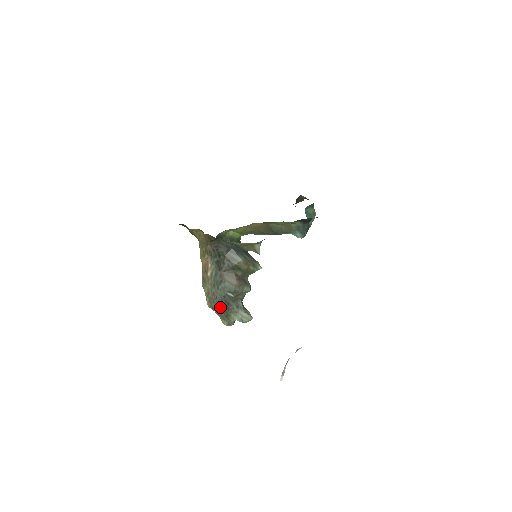
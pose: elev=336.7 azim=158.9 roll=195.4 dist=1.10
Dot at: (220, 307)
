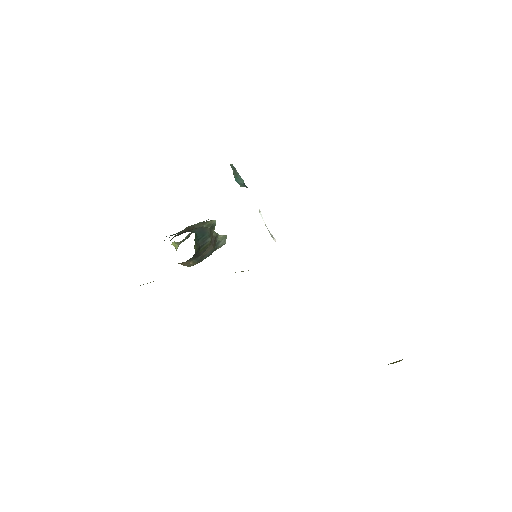
Dot at: occluded
